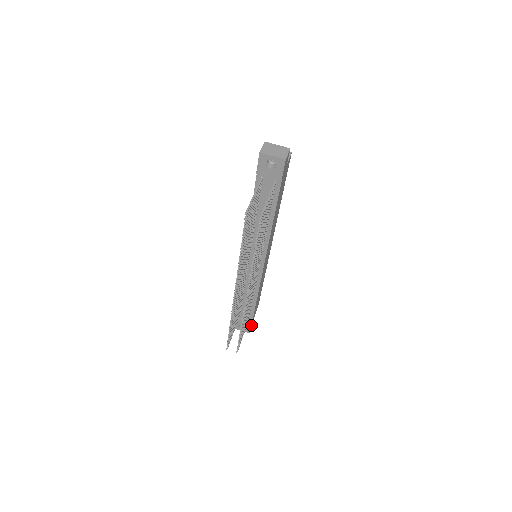
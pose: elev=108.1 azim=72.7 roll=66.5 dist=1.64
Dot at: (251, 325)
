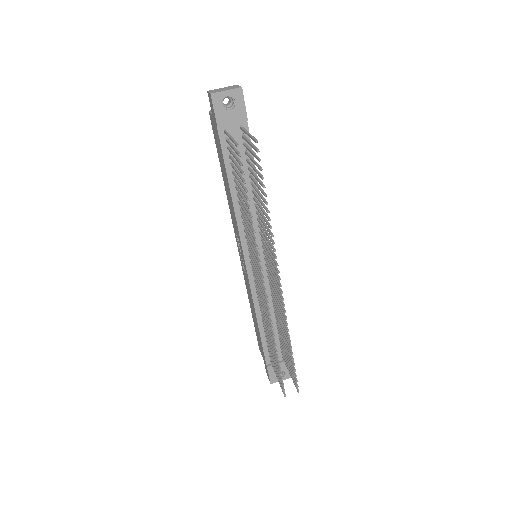
Dot at: occluded
